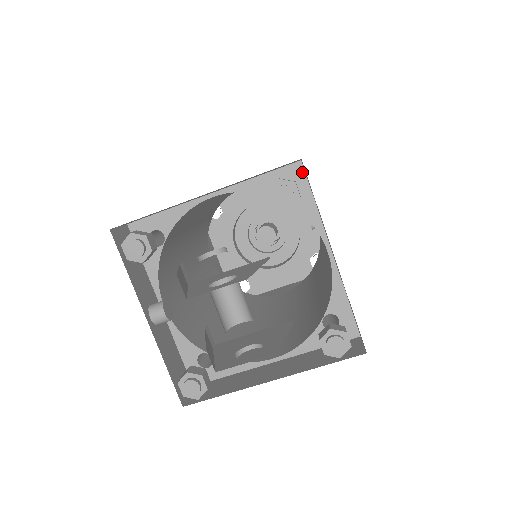
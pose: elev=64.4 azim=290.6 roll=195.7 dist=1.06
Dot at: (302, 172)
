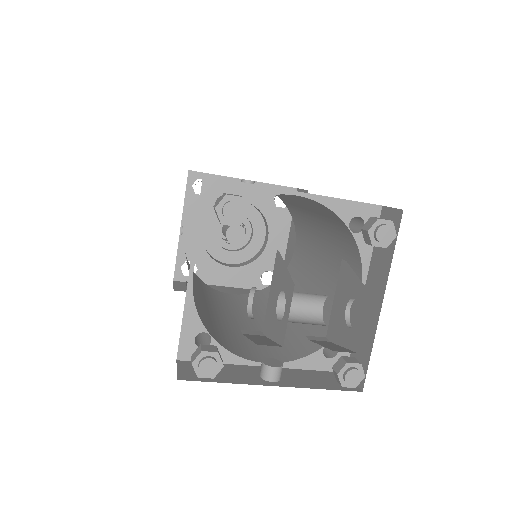
Dot at: (214, 181)
